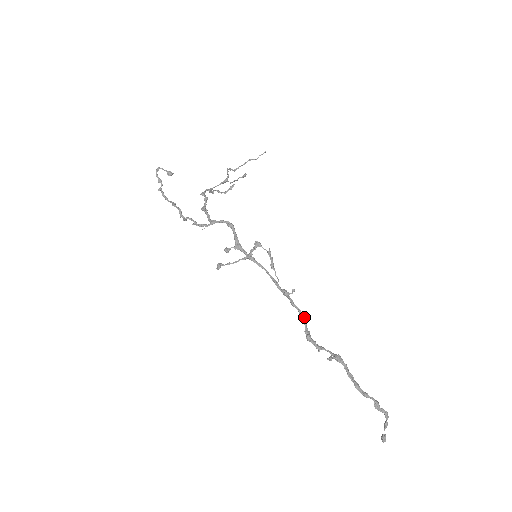
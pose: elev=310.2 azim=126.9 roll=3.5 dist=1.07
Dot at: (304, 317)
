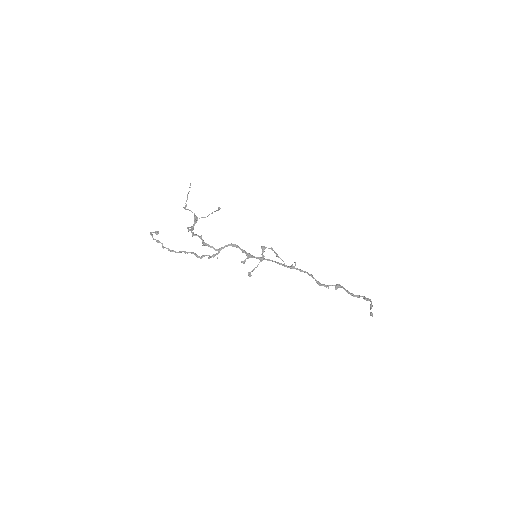
Dot at: (311, 274)
